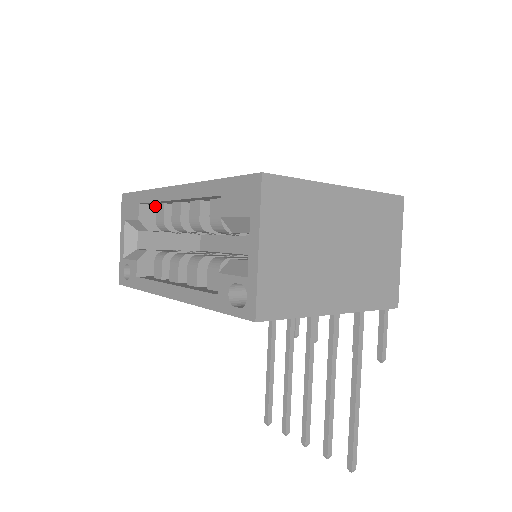
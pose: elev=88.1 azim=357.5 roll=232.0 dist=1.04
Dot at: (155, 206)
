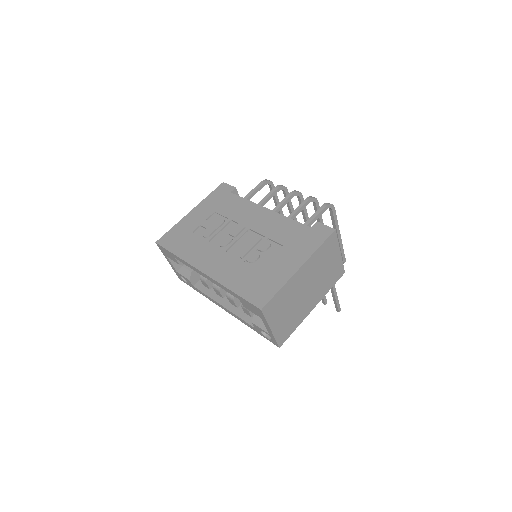
Dot at: occluded
